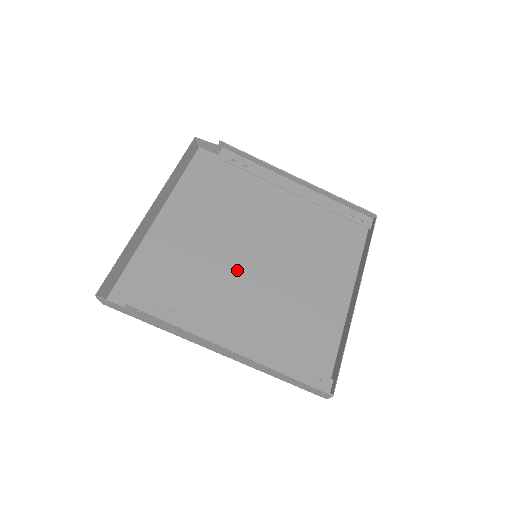
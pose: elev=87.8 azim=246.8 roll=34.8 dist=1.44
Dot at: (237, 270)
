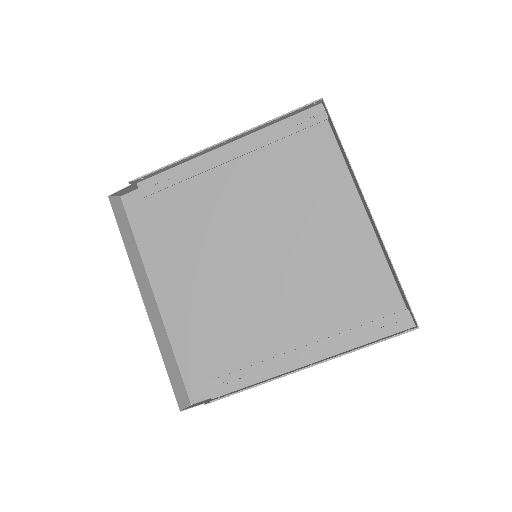
Dot at: (253, 283)
